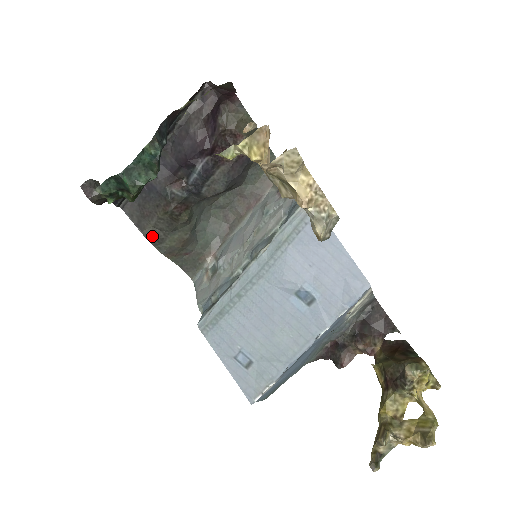
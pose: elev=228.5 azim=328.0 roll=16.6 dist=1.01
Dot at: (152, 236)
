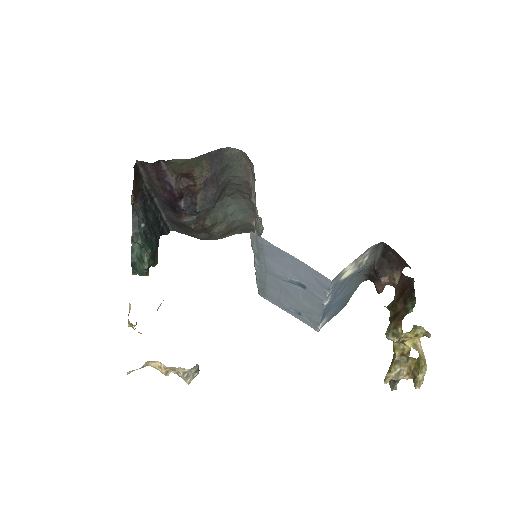
Dot at: (202, 238)
